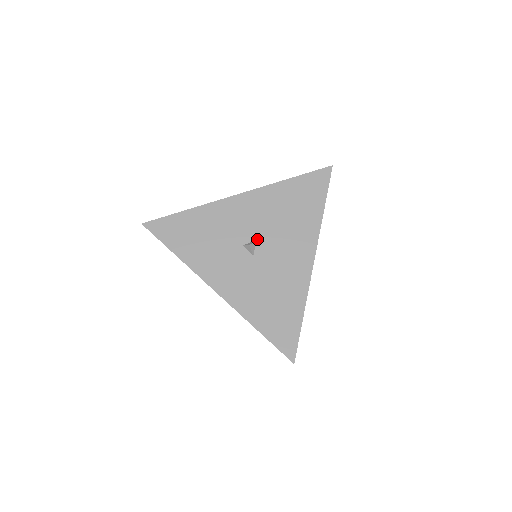
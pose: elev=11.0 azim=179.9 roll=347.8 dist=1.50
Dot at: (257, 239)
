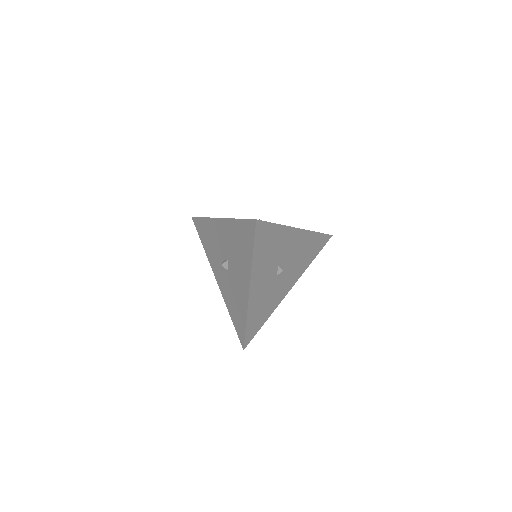
Dot at: (285, 265)
